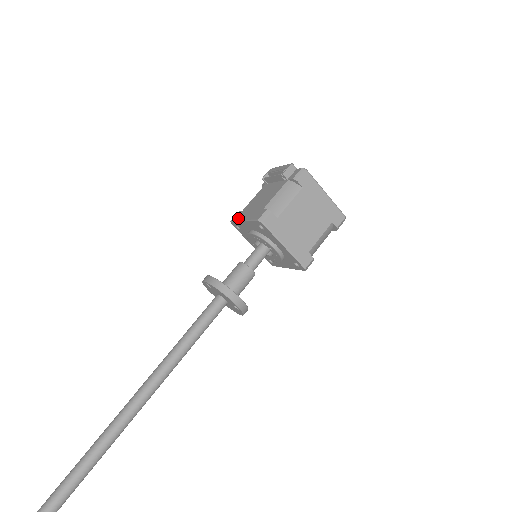
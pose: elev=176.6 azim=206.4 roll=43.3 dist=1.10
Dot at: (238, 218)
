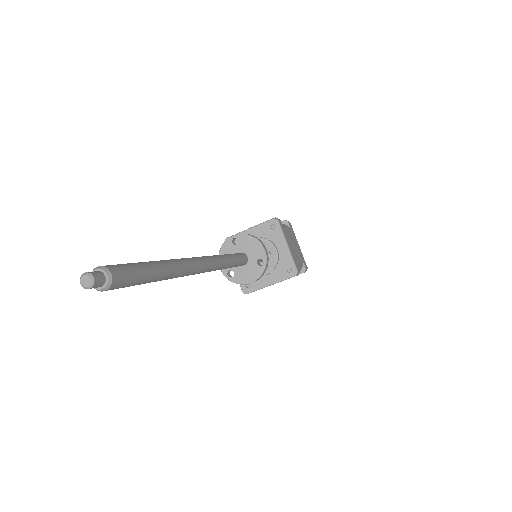
Dot at: (238, 233)
